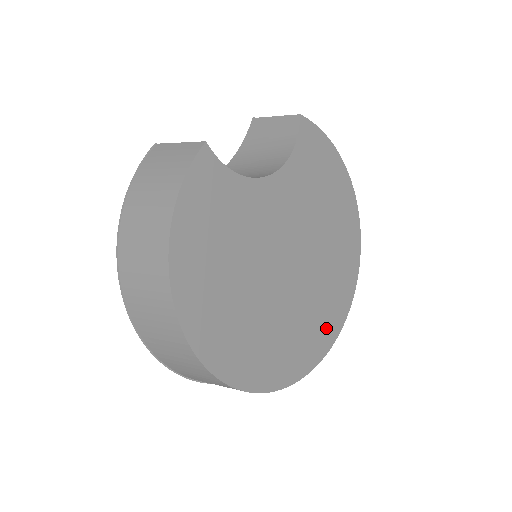
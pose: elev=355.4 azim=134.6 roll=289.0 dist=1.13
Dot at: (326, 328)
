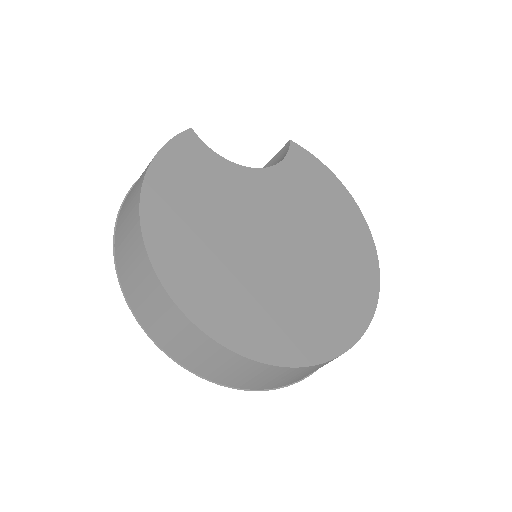
Dot at: (335, 327)
